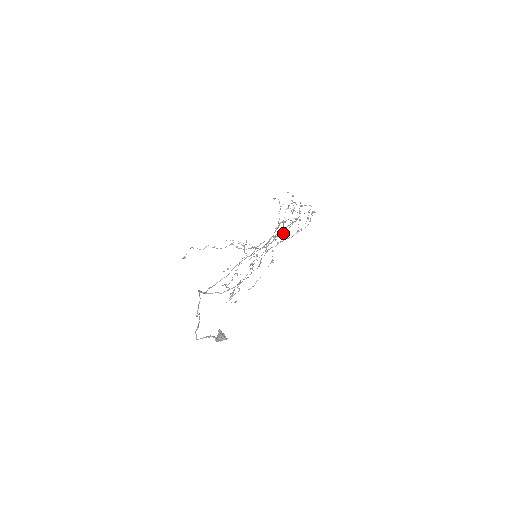
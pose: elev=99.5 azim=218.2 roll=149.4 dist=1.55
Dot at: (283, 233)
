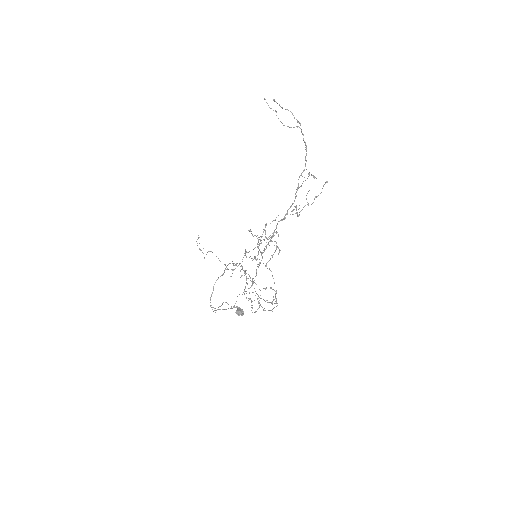
Dot at: (252, 301)
